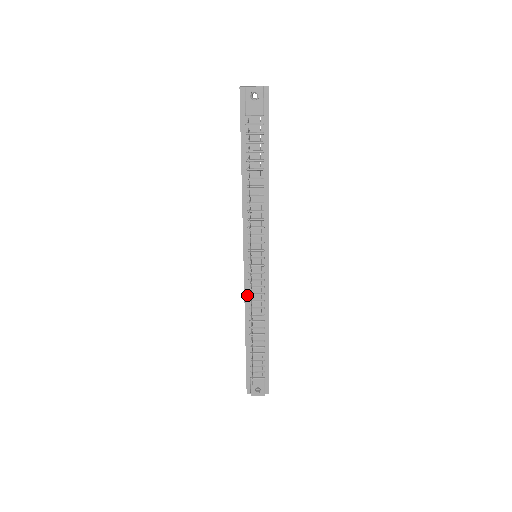
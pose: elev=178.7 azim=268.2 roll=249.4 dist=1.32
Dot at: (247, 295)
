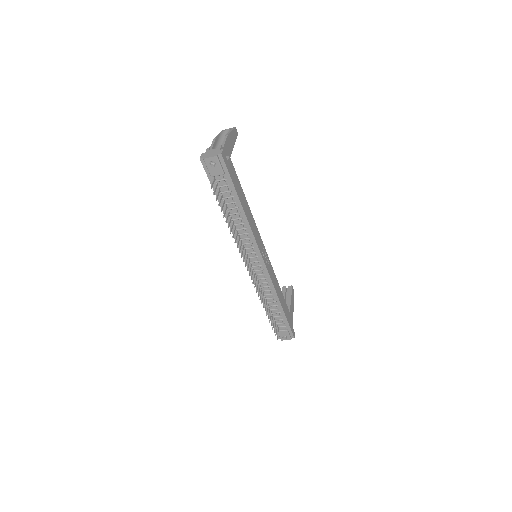
Dot at: (256, 284)
